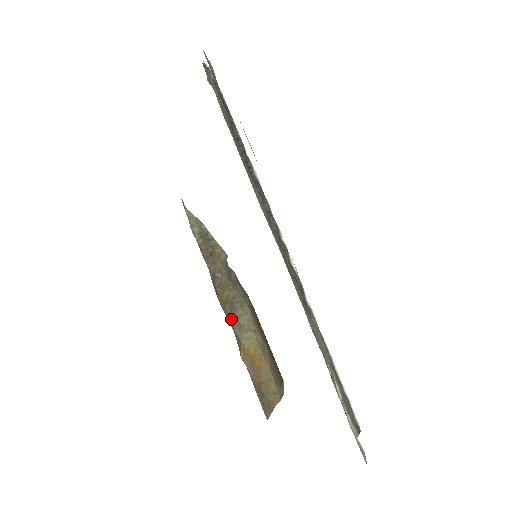
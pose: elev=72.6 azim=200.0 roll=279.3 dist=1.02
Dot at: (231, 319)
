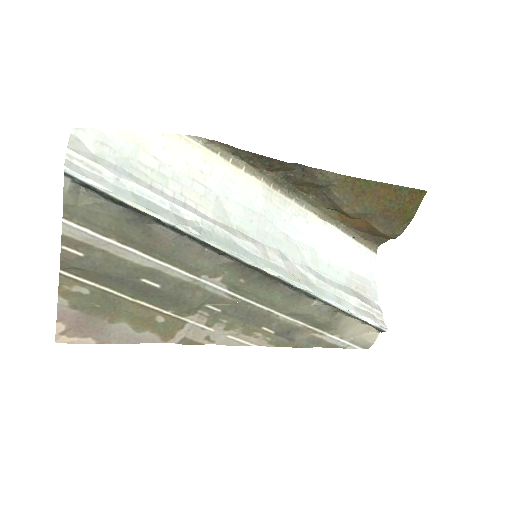
Dot at: (318, 202)
